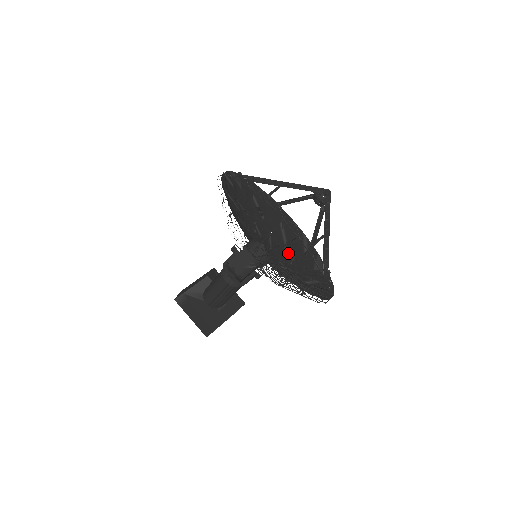
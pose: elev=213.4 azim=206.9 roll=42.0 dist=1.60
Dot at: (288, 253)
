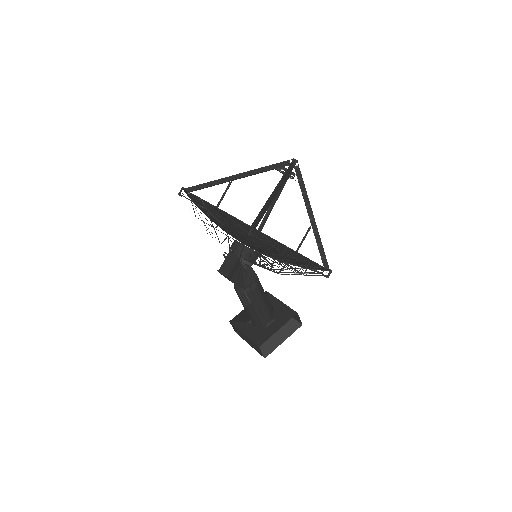
Dot at: (233, 232)
